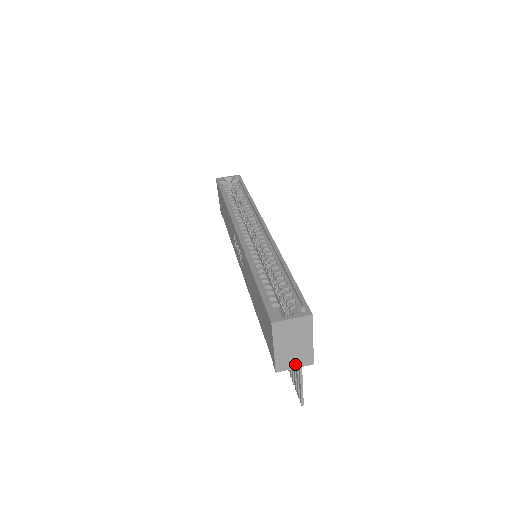
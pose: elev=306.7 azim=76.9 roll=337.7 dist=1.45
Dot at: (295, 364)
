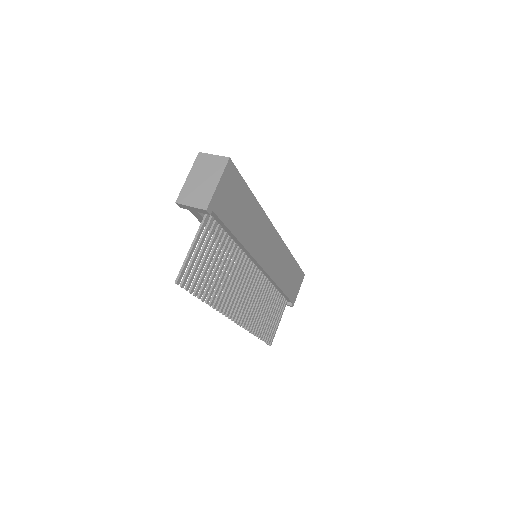
Dot at: (193, 202)
